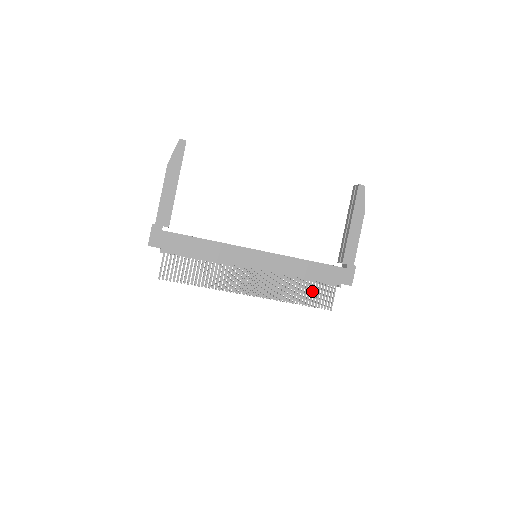
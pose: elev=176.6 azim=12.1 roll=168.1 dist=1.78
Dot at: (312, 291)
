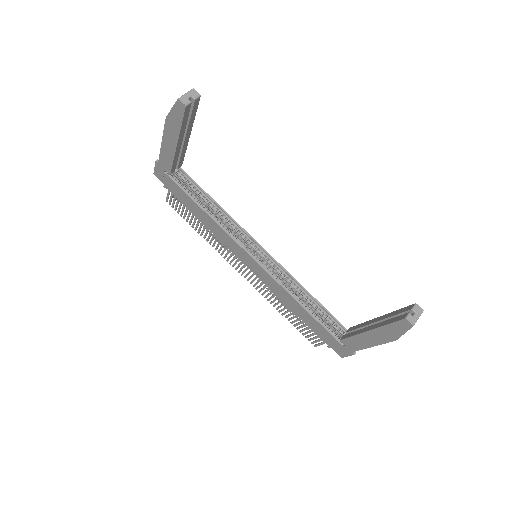
Dot at: (301, 323)
